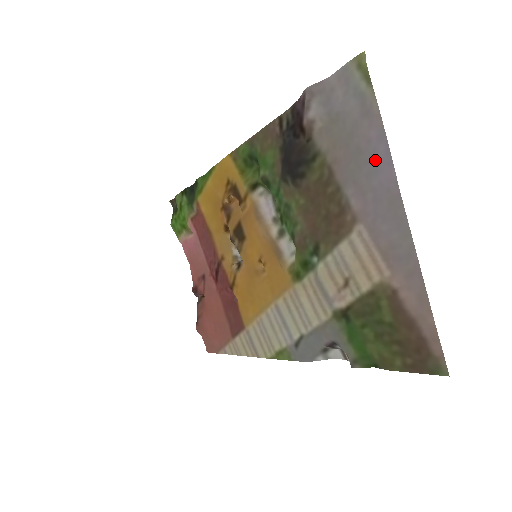
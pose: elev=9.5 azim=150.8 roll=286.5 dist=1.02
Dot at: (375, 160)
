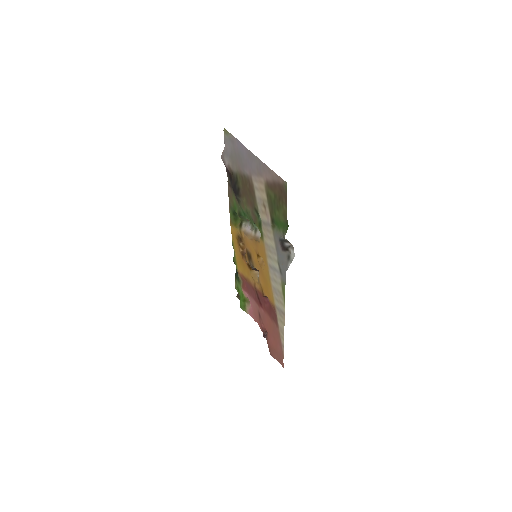
Dot at: (241, 151)
